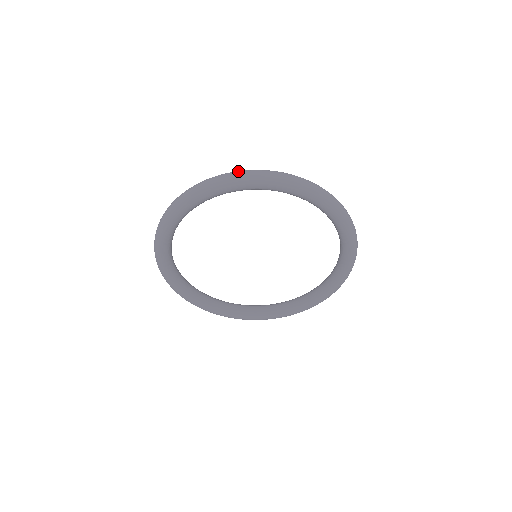
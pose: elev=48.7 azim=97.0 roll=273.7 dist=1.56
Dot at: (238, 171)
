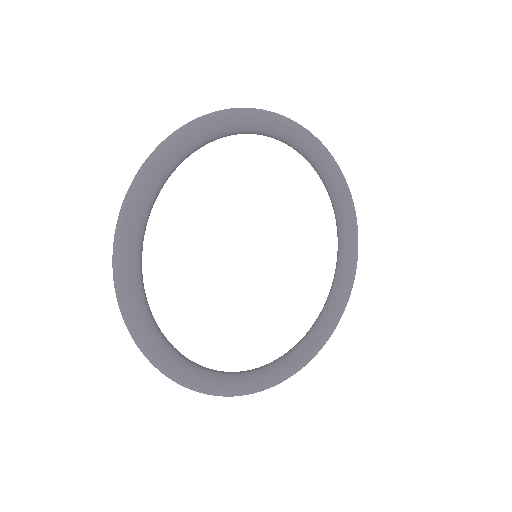
Dot at: (135, 175)
